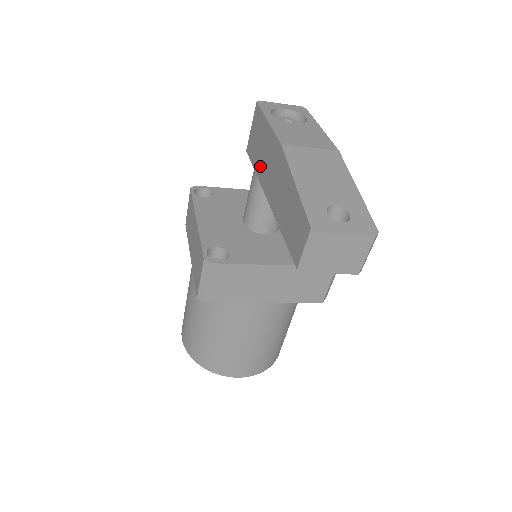
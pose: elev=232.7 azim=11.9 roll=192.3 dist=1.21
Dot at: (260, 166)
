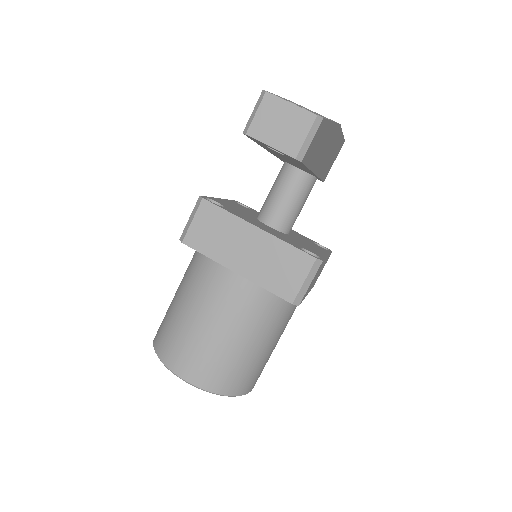
Dot at: occluded
